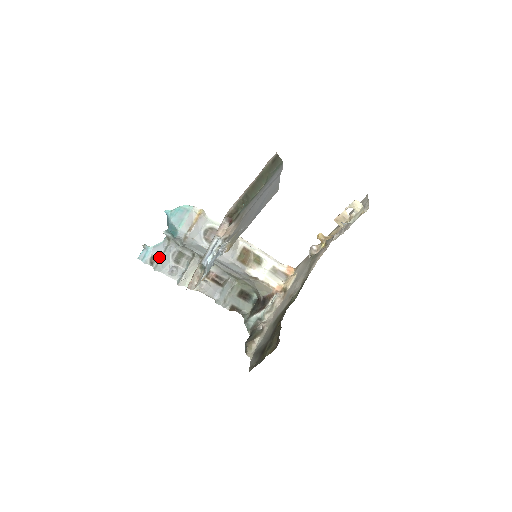
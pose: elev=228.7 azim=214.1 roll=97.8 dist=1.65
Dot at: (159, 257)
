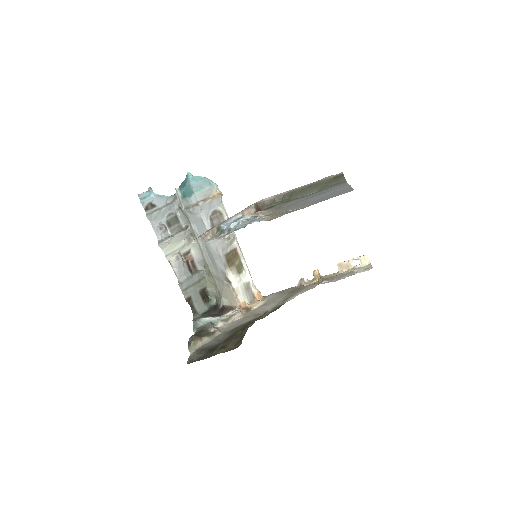
Dot at: (157, 208)
